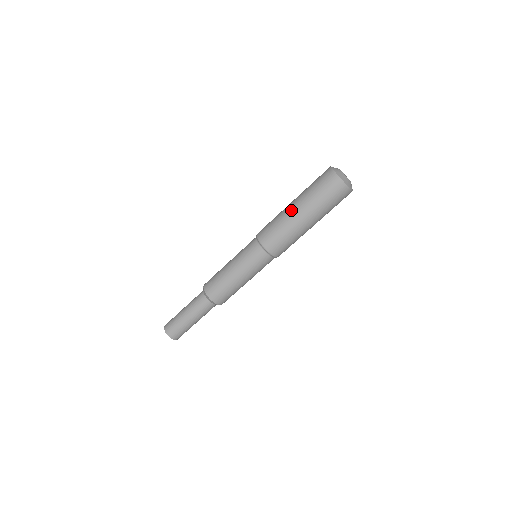
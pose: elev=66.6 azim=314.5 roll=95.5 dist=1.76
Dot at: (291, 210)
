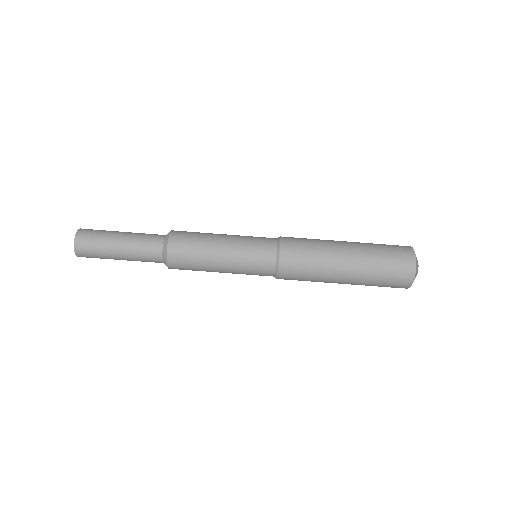
Dot at: (341, 257)
